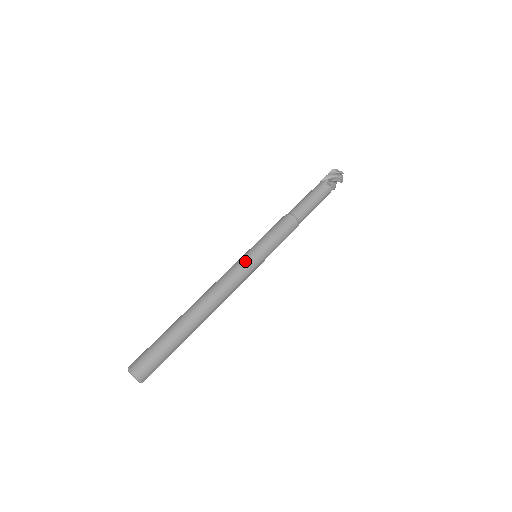
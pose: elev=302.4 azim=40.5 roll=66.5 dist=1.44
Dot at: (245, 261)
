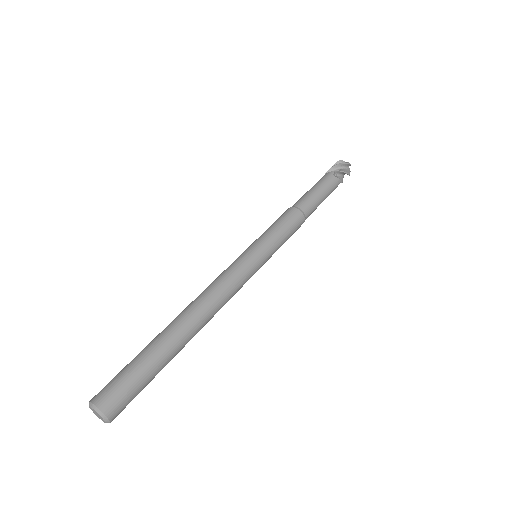
Dot at: (243, 260)
